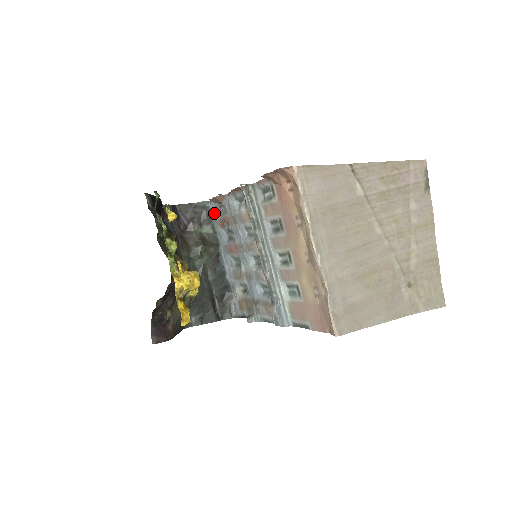
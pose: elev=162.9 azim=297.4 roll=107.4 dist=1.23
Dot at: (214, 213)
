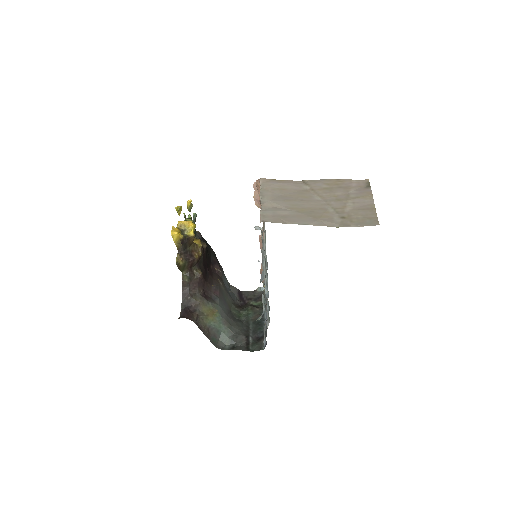
Dot at: occluded
